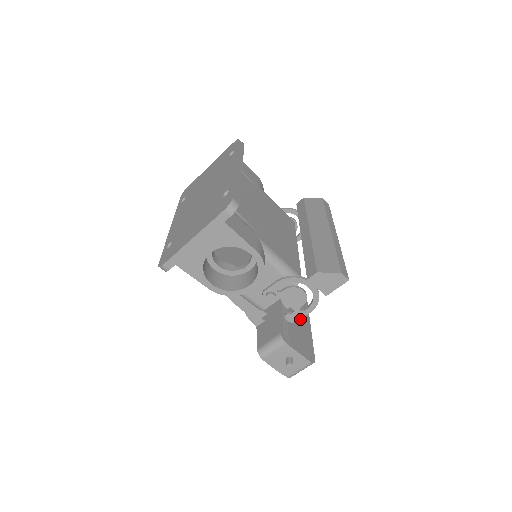
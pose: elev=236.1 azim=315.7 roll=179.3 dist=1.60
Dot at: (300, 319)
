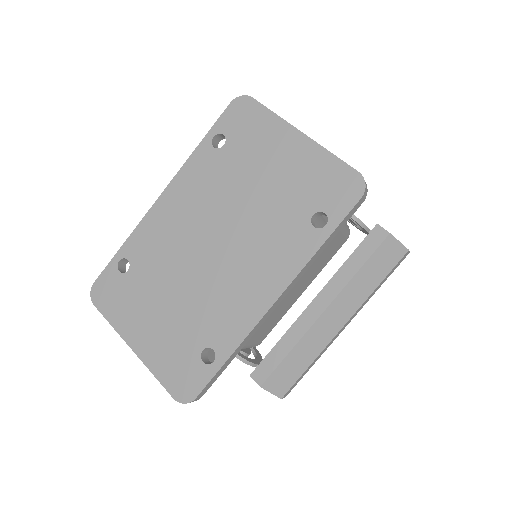
Dot at: occluded
